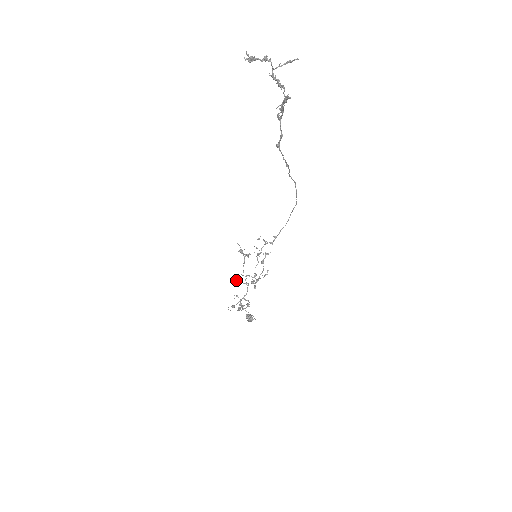
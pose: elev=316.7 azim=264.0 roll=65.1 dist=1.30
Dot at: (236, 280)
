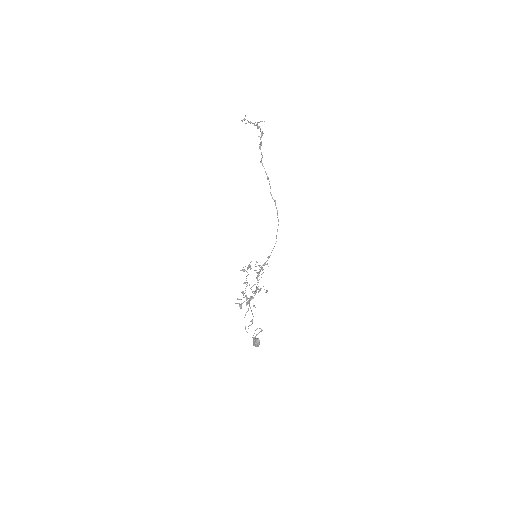
Dot at: (241, 292)
